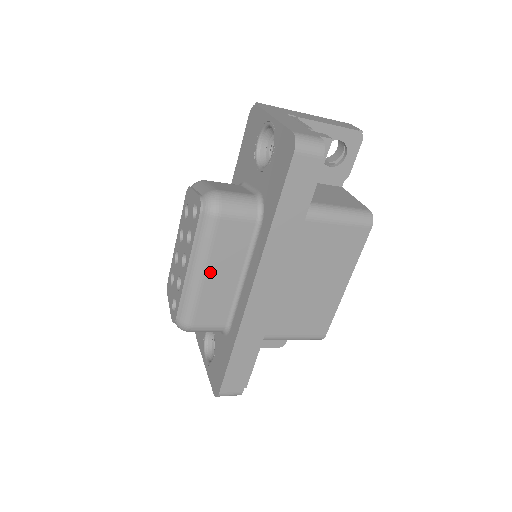
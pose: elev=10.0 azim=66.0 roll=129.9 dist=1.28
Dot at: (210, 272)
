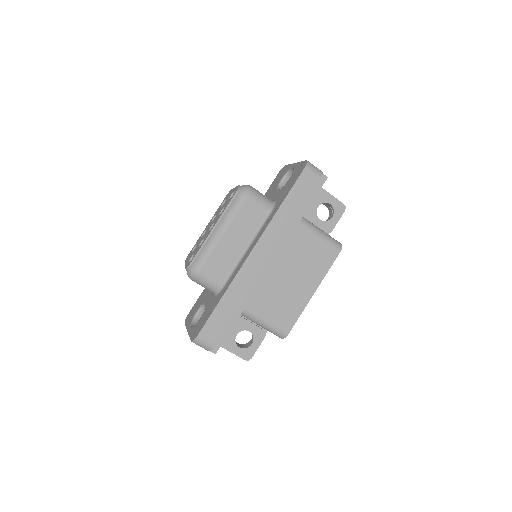
Dot at: (228, 233)
